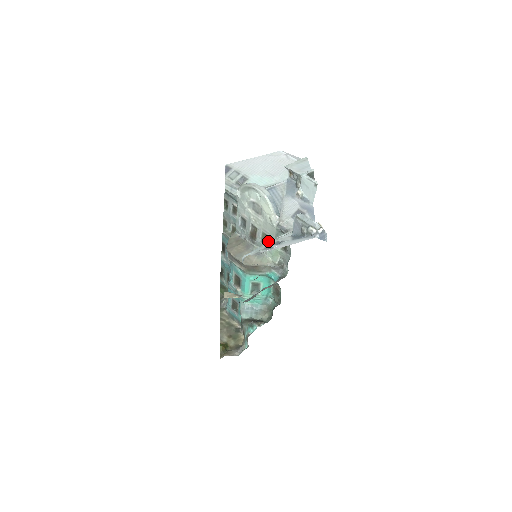
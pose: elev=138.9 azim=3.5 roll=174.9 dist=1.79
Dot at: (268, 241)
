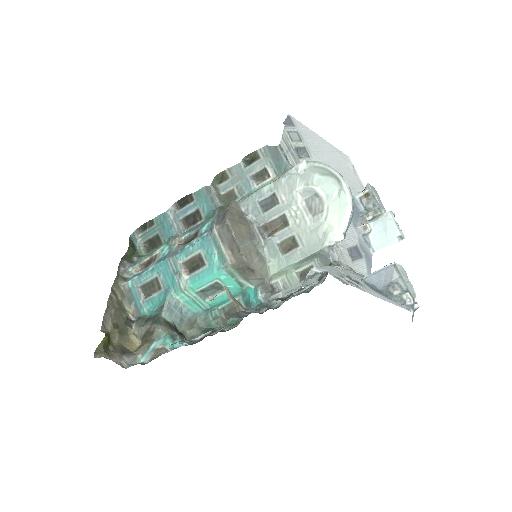
Dot at: (292, 252)
